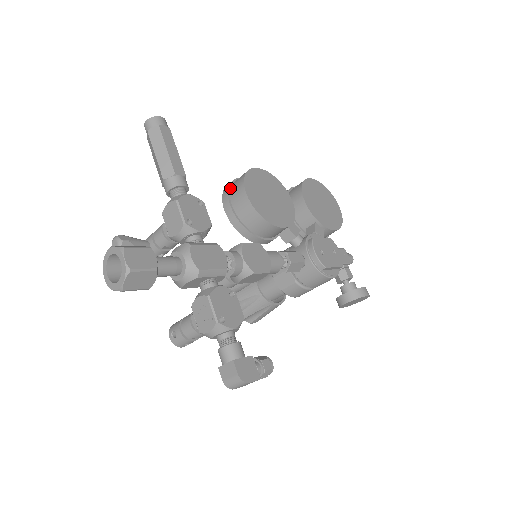
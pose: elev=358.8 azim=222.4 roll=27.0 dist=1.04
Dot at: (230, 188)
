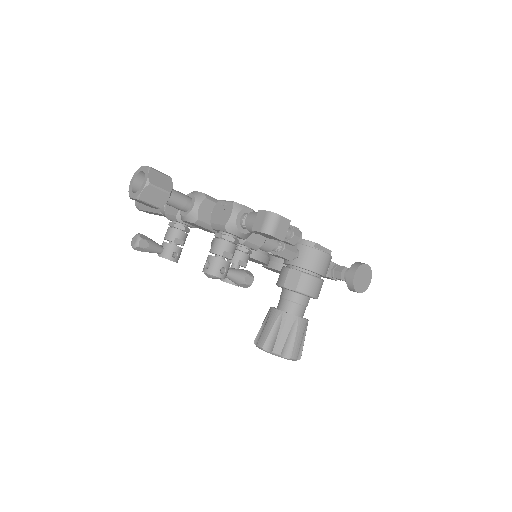
Dot at: occluded
